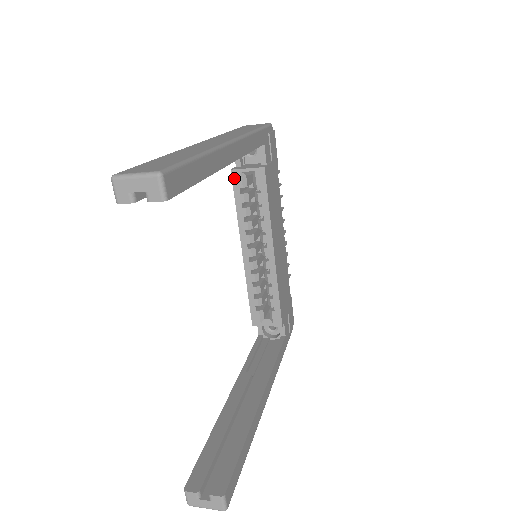
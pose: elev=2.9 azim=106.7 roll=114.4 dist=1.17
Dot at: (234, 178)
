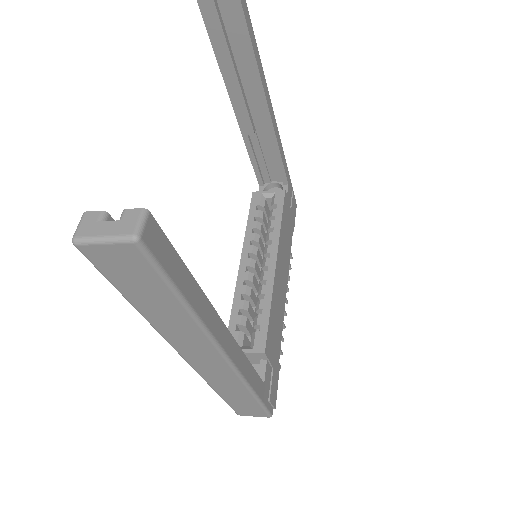
Dot at: (254, 198)
